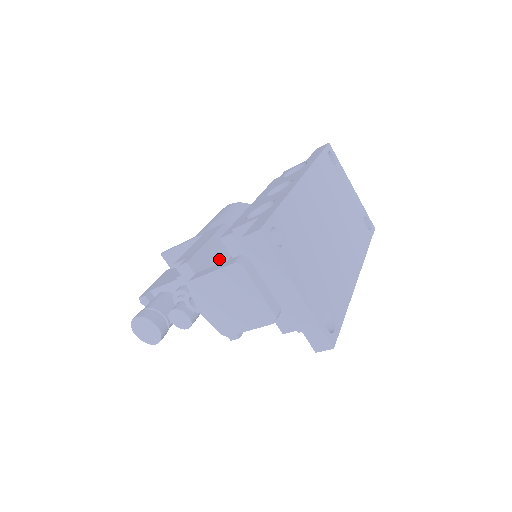
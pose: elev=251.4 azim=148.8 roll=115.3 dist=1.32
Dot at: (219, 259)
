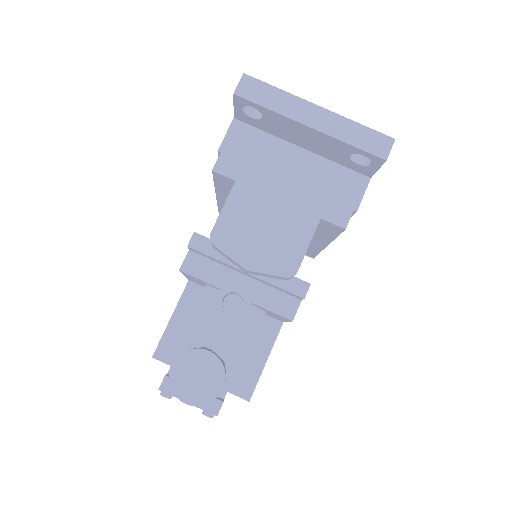
Dot at: occluded
